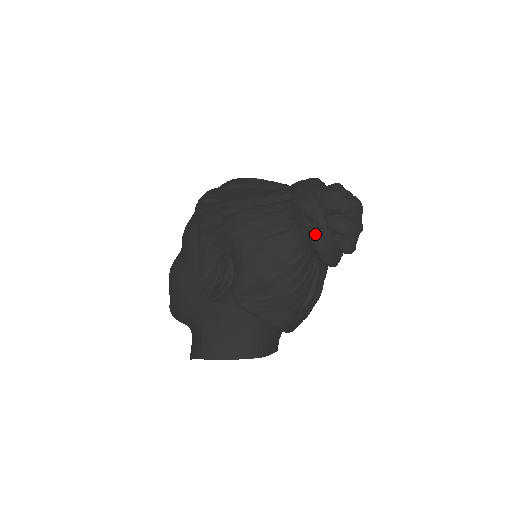
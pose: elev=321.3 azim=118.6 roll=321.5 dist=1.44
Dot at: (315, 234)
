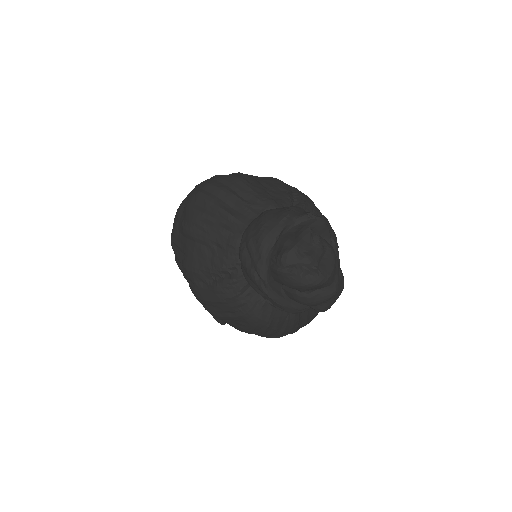
Dot at: (276, 307)
